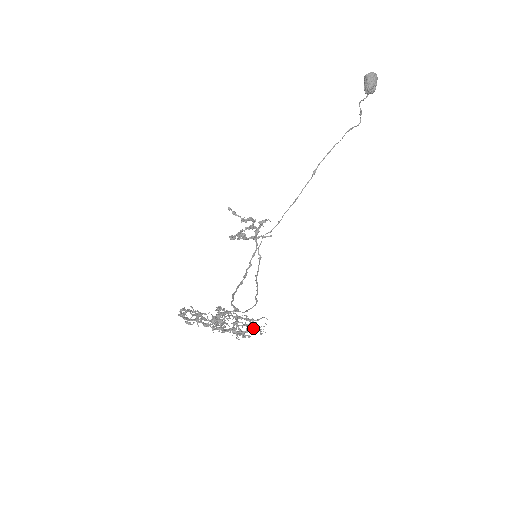
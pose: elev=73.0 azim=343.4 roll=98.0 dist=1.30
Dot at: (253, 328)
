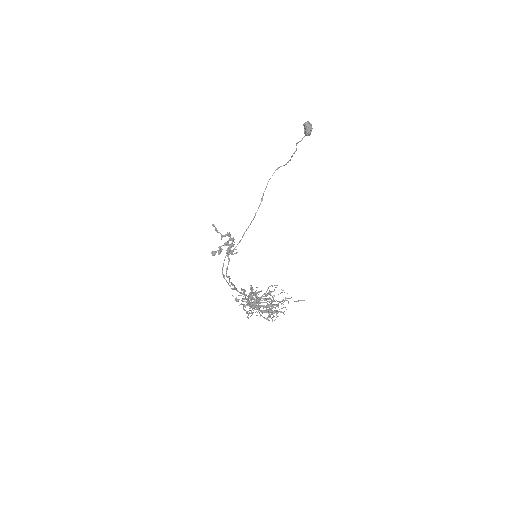
Dot at: (274, 313)
